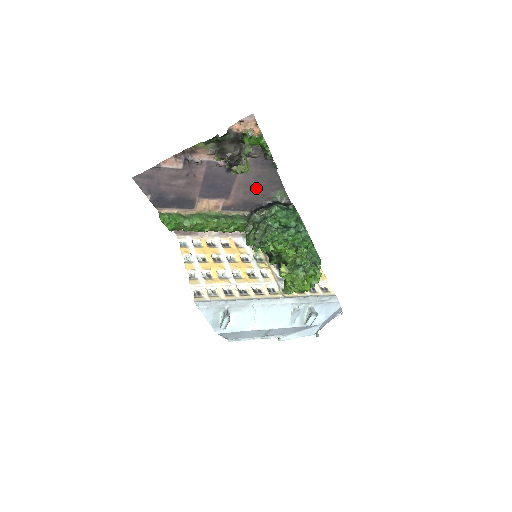
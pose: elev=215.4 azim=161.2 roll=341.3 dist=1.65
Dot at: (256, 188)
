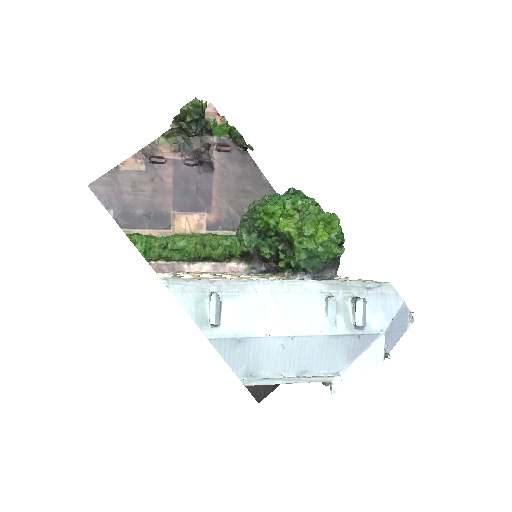
Dot at: (242, 195)
